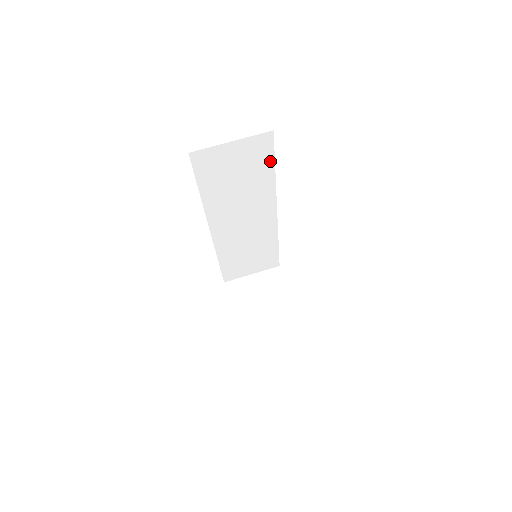
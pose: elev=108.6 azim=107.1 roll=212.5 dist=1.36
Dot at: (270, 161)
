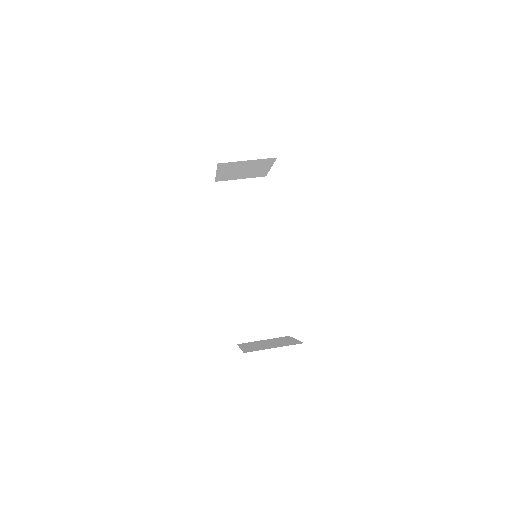
Dot at: (266, 201)
